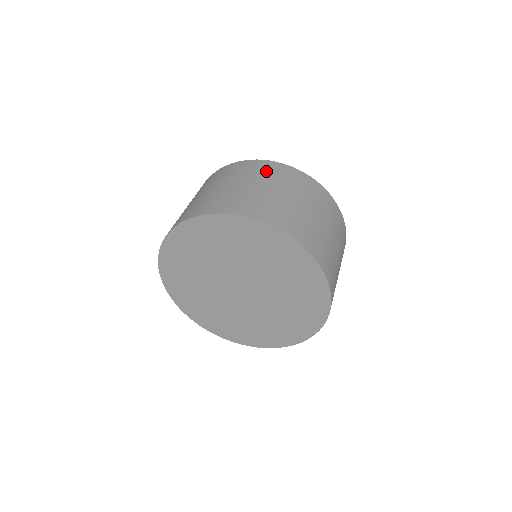
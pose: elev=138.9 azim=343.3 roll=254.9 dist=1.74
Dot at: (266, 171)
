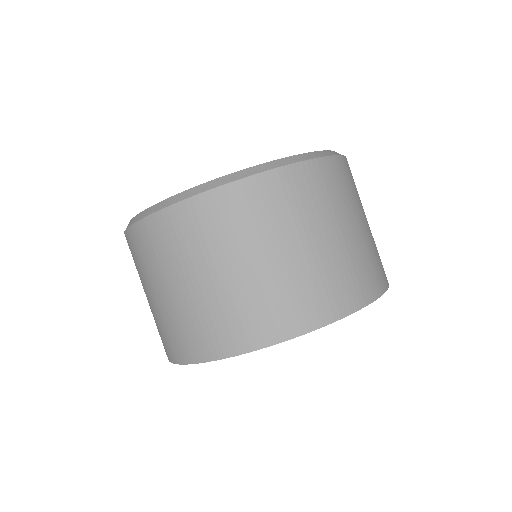
Dot at: (314, 194)
